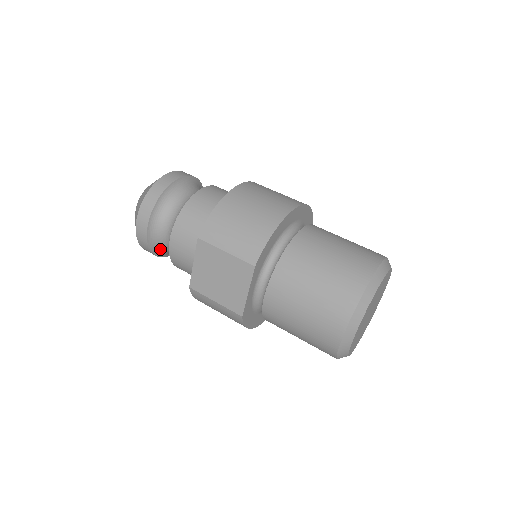
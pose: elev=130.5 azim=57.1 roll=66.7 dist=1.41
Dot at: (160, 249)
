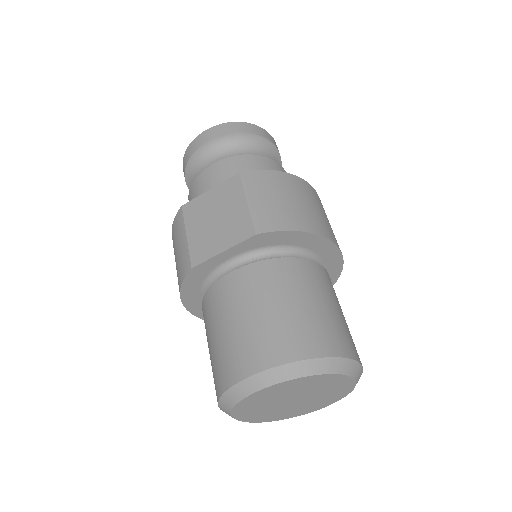
Dot at: (194, 172)
